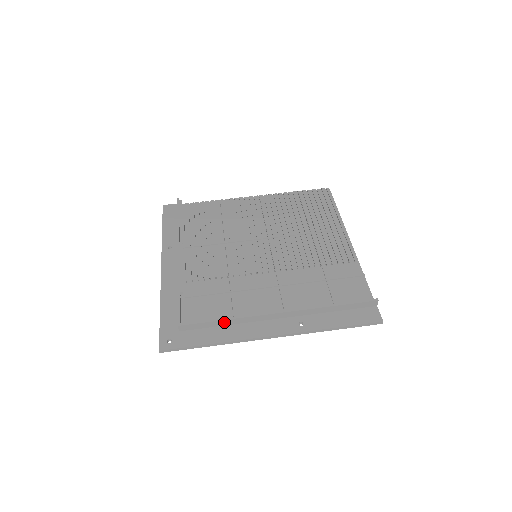
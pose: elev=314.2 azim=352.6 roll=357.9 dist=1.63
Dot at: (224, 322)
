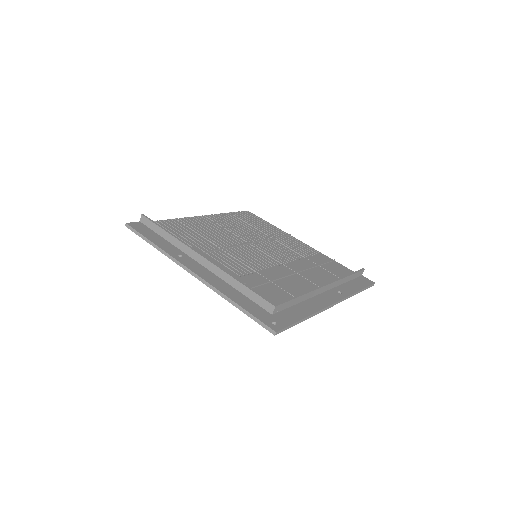
Dot at: (299, 299)
